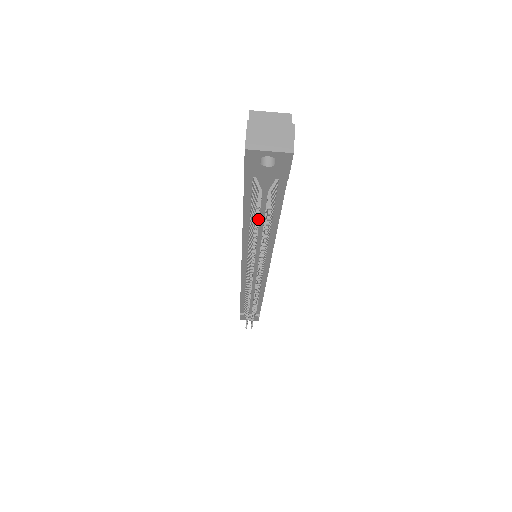
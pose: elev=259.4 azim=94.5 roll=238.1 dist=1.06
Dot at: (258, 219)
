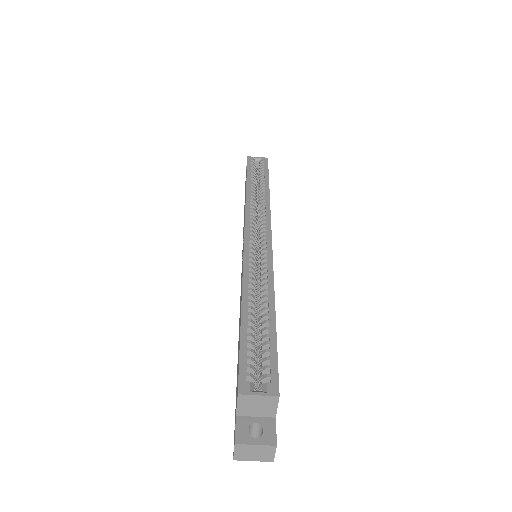
Dot at: occluded
